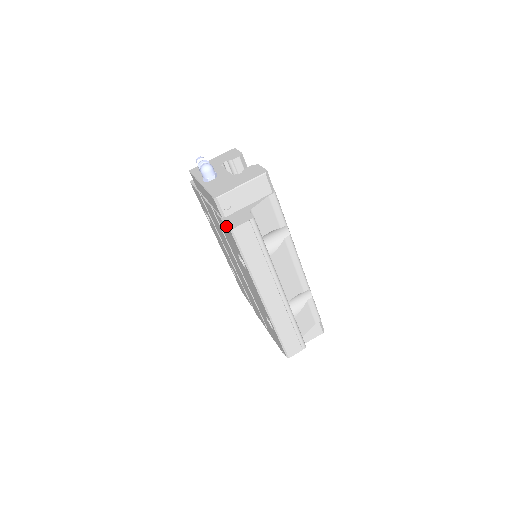
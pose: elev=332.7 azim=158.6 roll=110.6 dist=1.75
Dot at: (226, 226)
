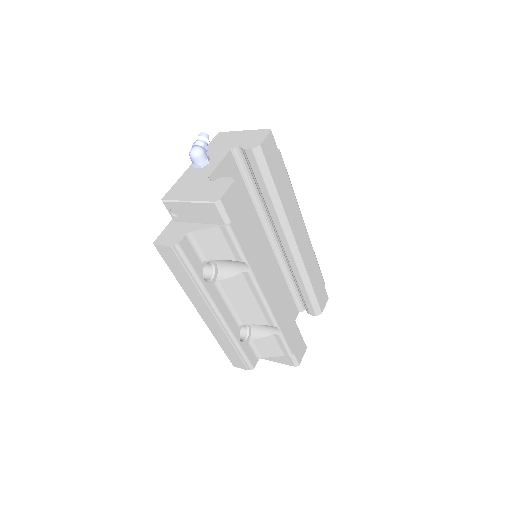
Dot at: (162, 234)
